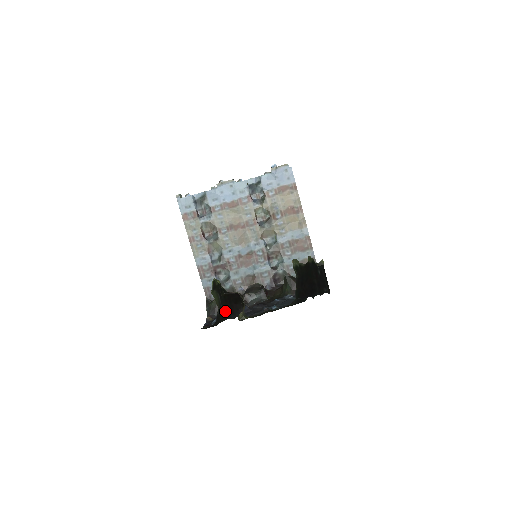
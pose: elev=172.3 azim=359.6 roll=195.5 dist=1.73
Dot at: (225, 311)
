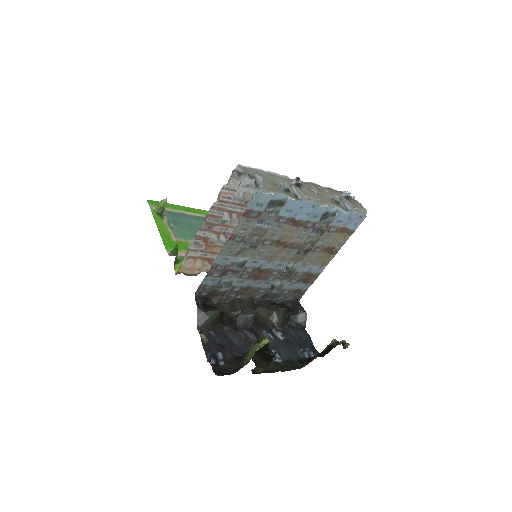
Dot at: (242, 356)
